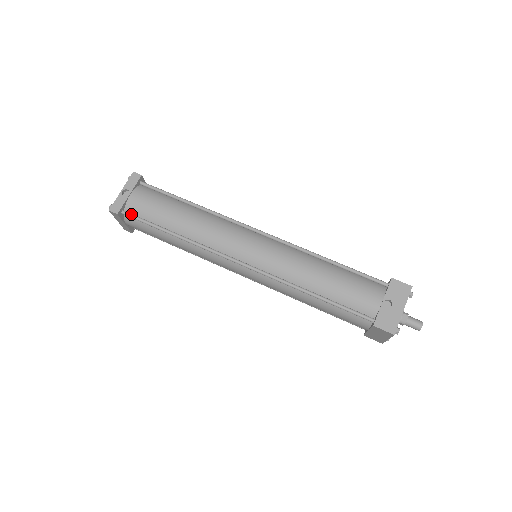
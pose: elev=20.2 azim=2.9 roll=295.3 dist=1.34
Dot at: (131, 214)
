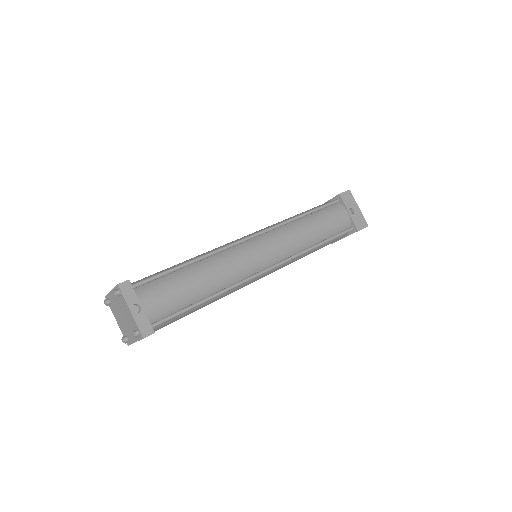
Dot at: (160, 321)
